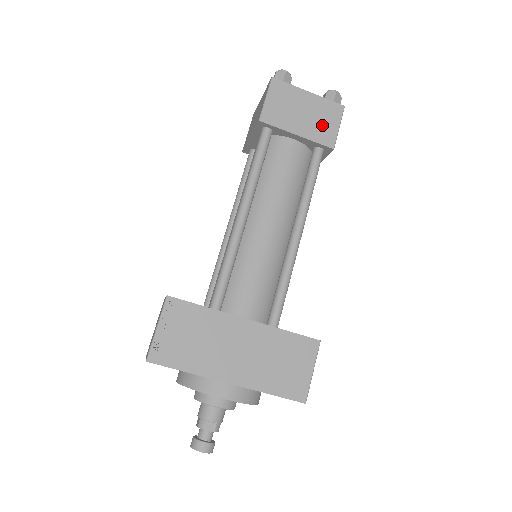
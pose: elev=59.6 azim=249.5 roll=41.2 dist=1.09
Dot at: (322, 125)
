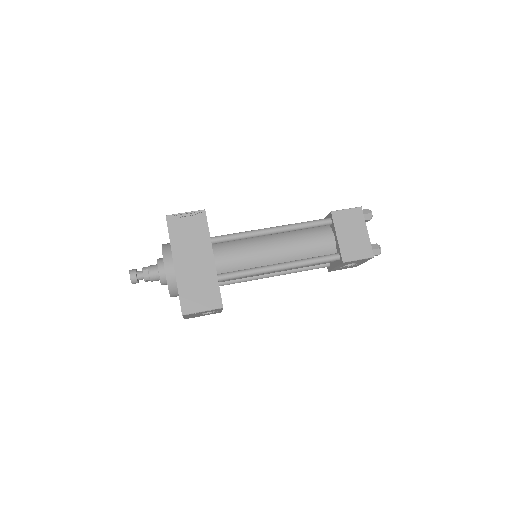
Dot at: (353, 249)
